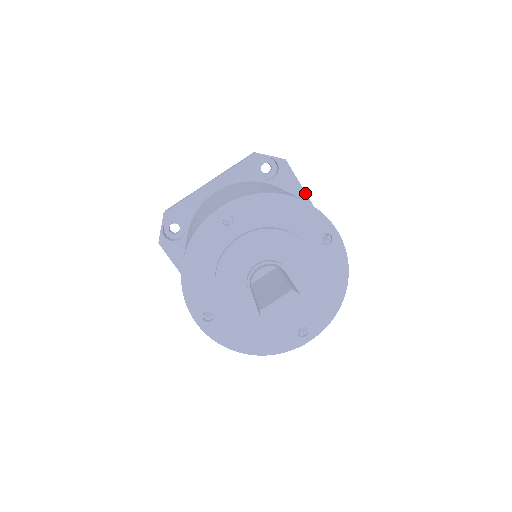
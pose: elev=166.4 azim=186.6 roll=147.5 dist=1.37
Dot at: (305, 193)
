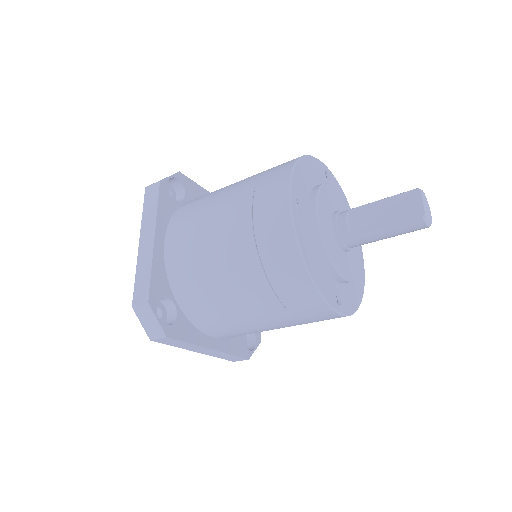
Dot at: (207, 191)
